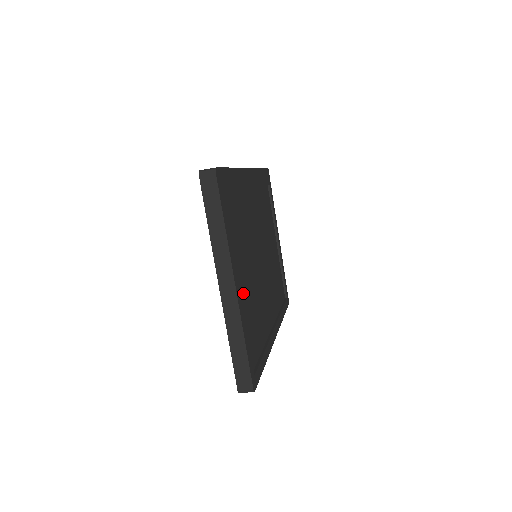
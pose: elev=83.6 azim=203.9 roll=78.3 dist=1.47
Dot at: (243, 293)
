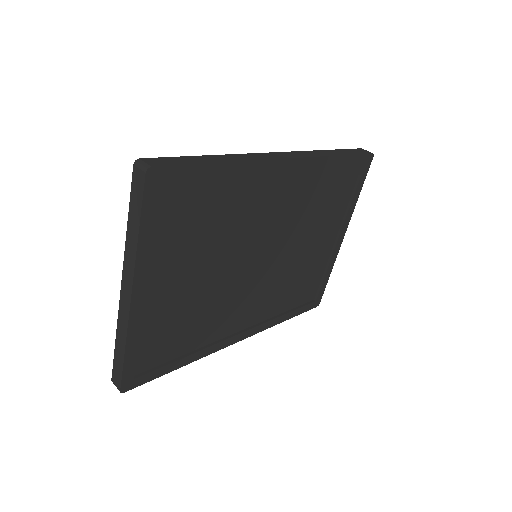
Dot at: (164, 301)
